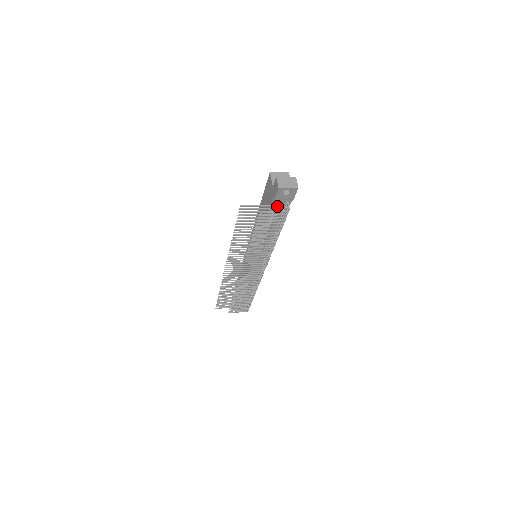
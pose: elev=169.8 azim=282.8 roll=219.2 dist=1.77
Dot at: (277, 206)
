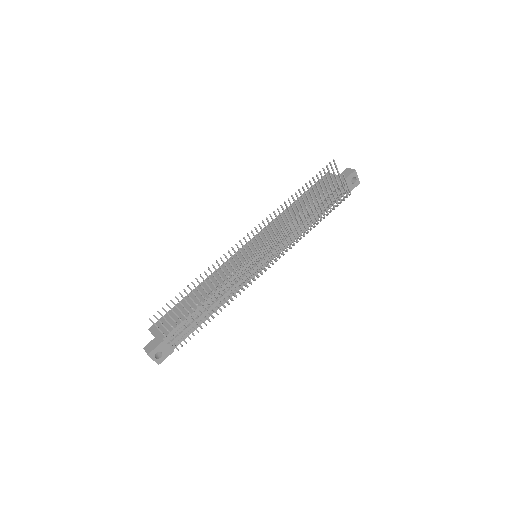
Dot at: (335, 191)
